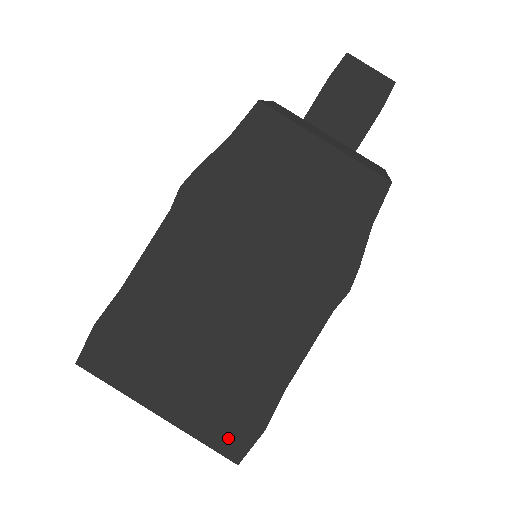
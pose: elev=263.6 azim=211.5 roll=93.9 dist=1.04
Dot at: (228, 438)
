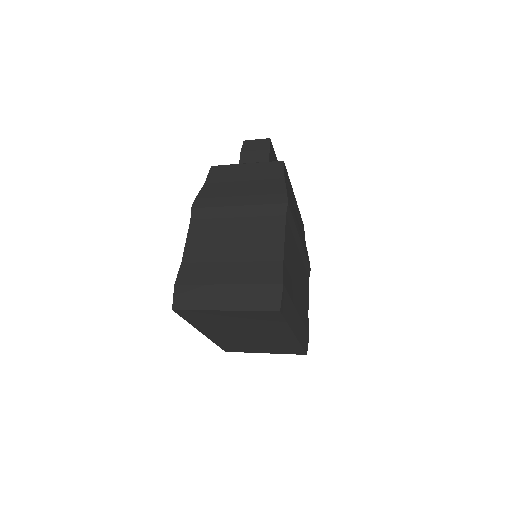
Dot at: (267, 300)
